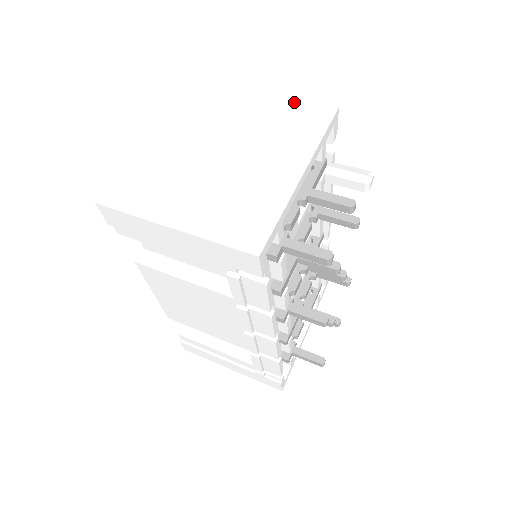
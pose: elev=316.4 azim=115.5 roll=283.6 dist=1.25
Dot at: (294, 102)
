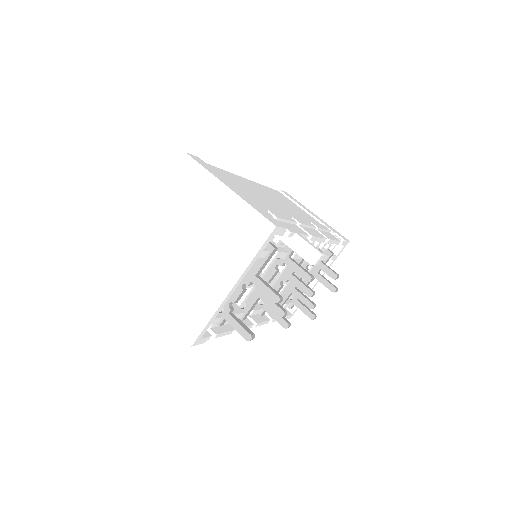
Dot at: (246, 208)
